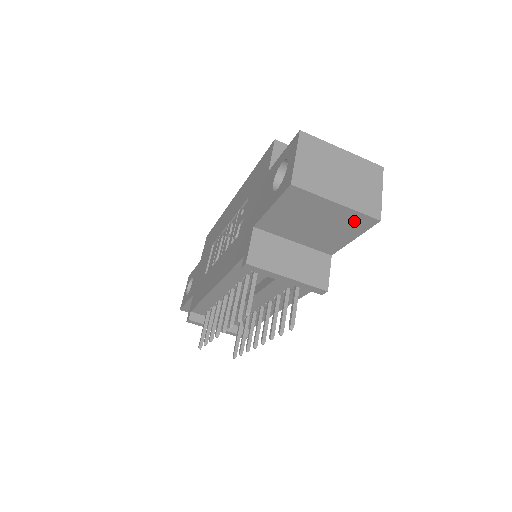
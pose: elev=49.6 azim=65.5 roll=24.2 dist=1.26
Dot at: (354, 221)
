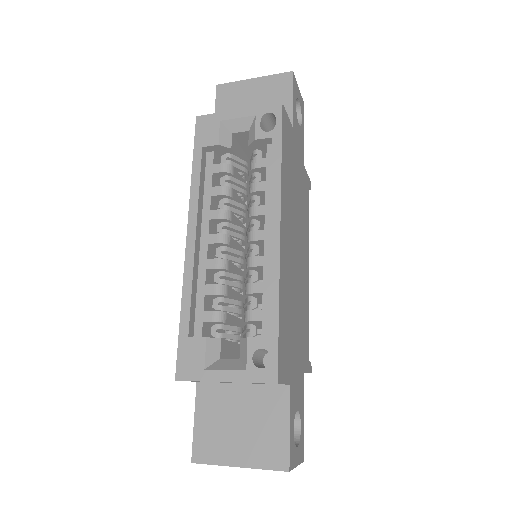
Dot at: occluded
